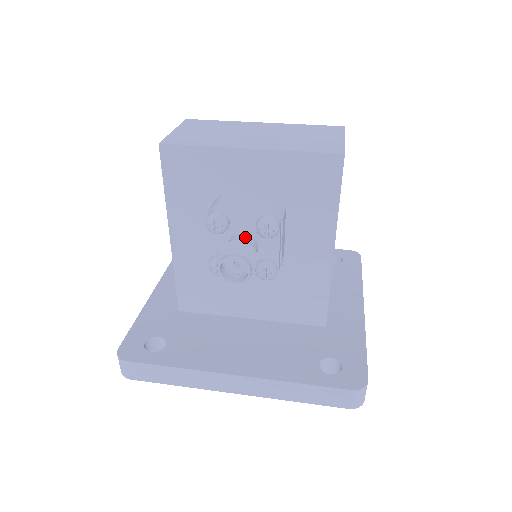
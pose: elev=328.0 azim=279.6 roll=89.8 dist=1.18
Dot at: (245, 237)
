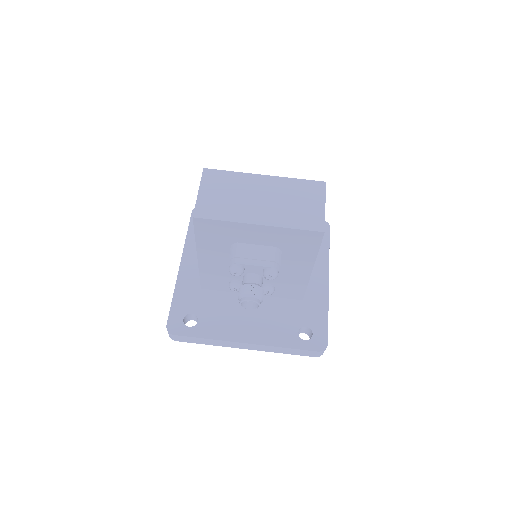
Dot at: (255, 278)
